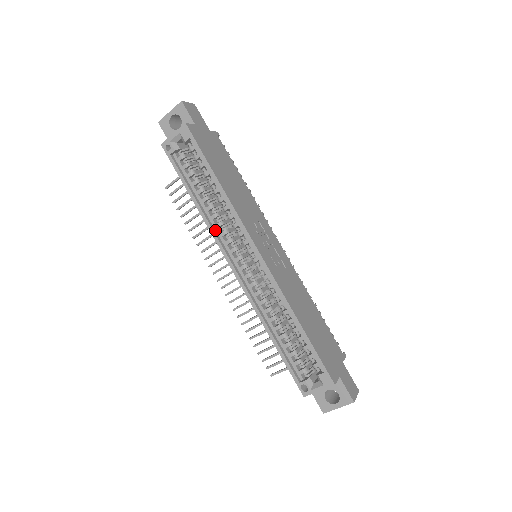
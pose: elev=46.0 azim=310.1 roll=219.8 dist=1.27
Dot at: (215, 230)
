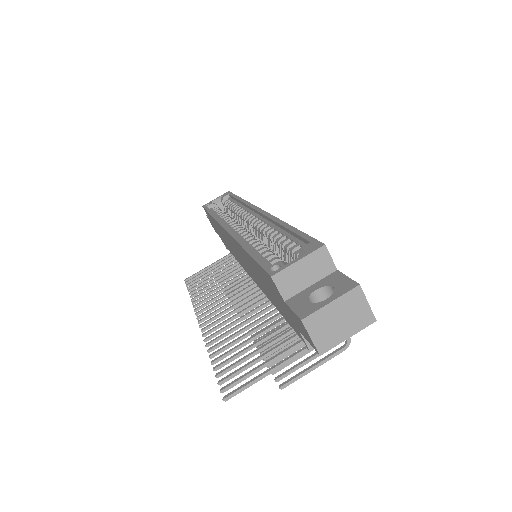
Dot at: occluded
